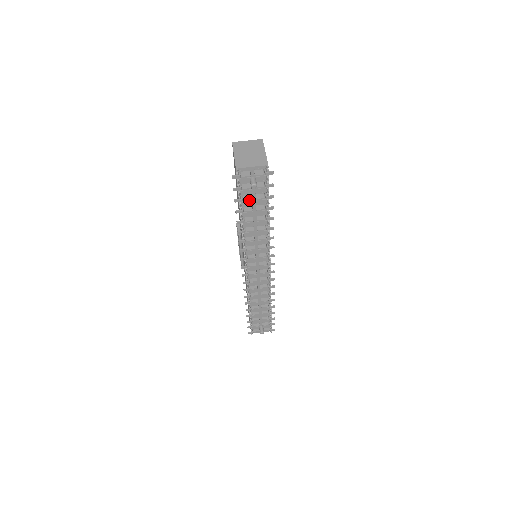
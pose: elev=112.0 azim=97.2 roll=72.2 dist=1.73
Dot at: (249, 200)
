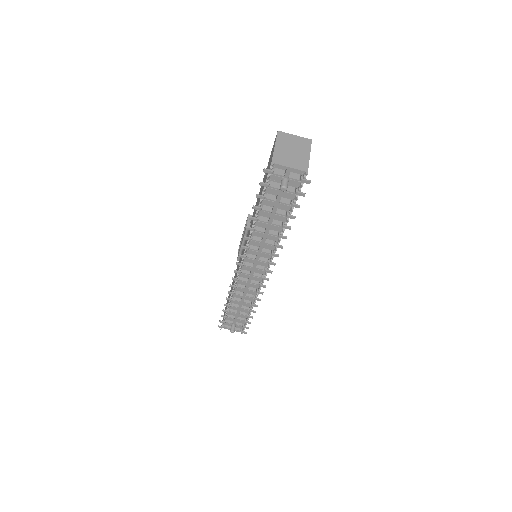
Dot at: (272, 200)
